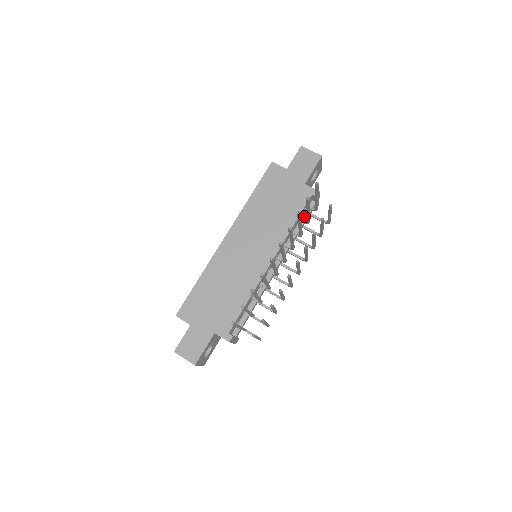
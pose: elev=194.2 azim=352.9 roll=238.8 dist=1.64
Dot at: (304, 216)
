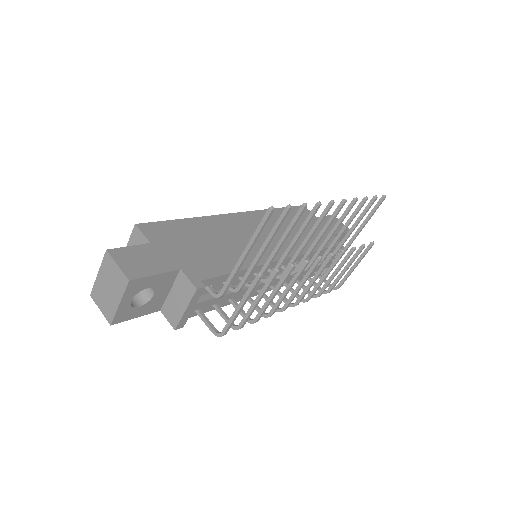
Dot at: occluded
